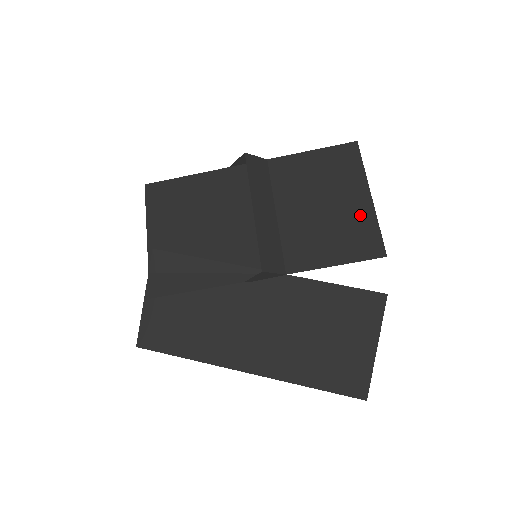
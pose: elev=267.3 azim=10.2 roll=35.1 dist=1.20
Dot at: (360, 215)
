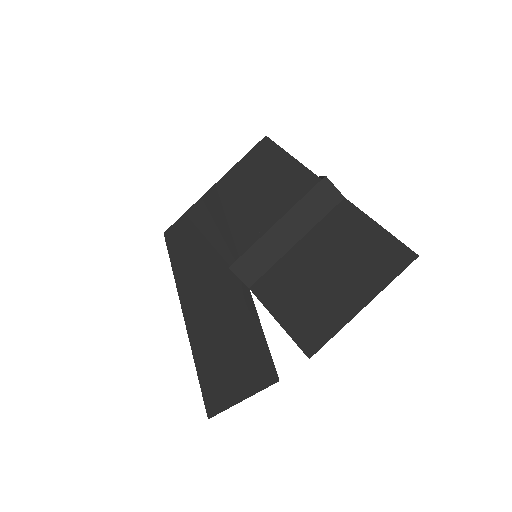
Dot at: (337, 310)
